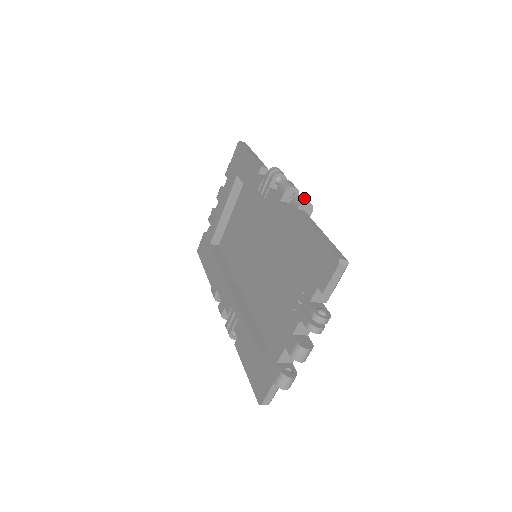
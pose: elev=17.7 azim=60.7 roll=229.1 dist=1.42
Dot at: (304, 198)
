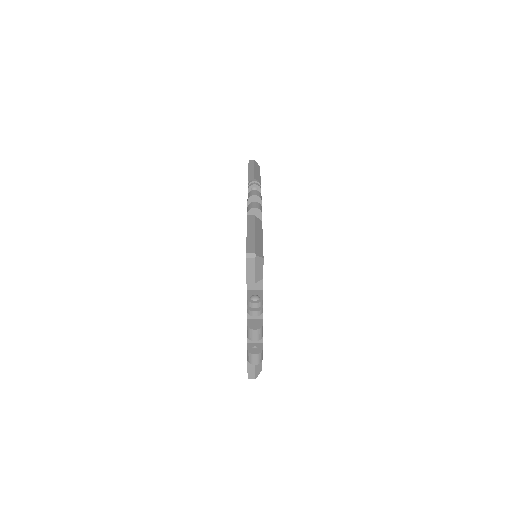
Dot at: (254, 204)
